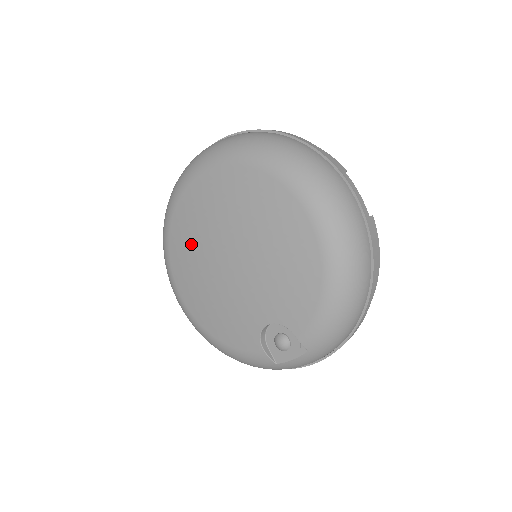
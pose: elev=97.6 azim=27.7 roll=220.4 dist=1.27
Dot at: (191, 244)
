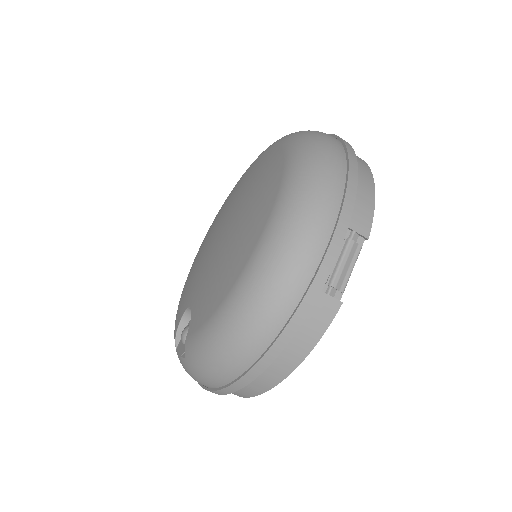
Dot at: (228, 203)
